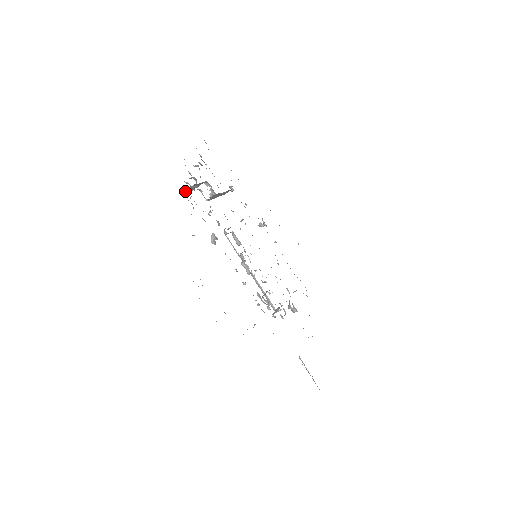
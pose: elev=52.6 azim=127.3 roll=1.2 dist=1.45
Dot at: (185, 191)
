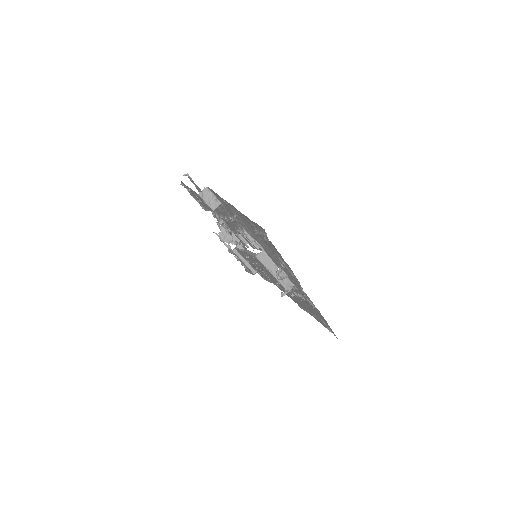
Dot at: (216, 234)
